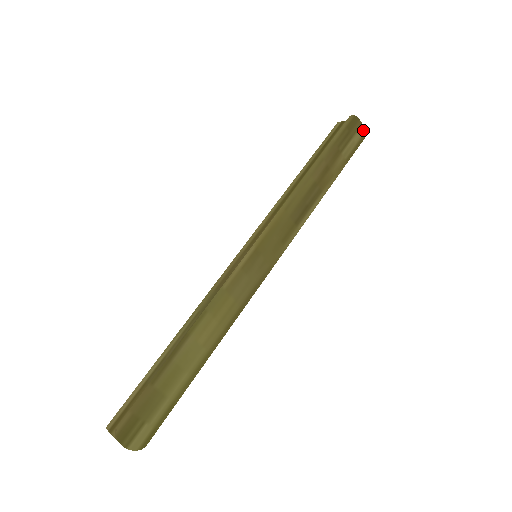
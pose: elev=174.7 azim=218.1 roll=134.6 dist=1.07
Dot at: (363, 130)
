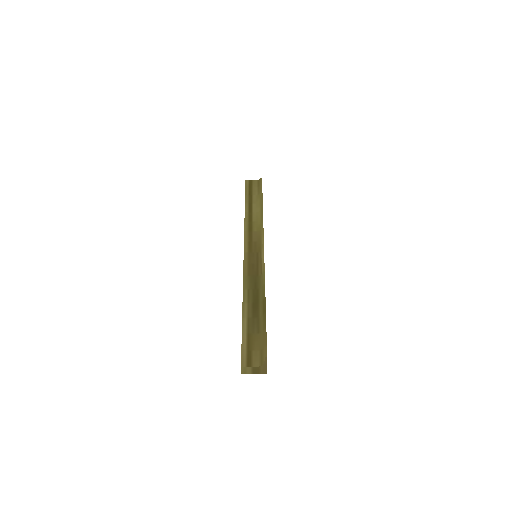
Dot at: occluded
